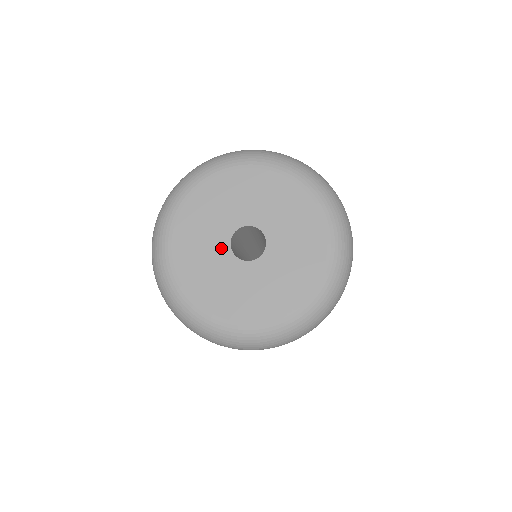
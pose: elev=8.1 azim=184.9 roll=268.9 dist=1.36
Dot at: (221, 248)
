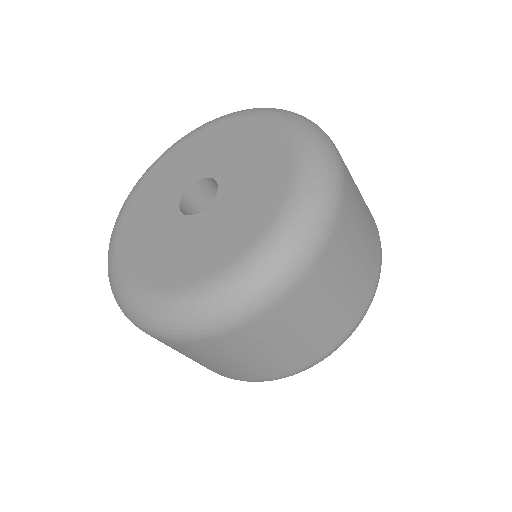
Dot at: (178, 225)
